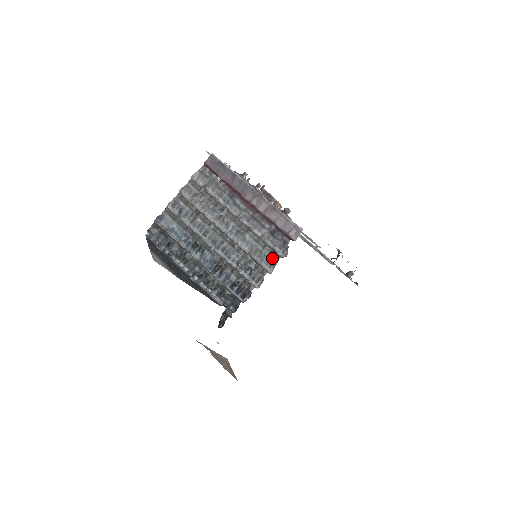
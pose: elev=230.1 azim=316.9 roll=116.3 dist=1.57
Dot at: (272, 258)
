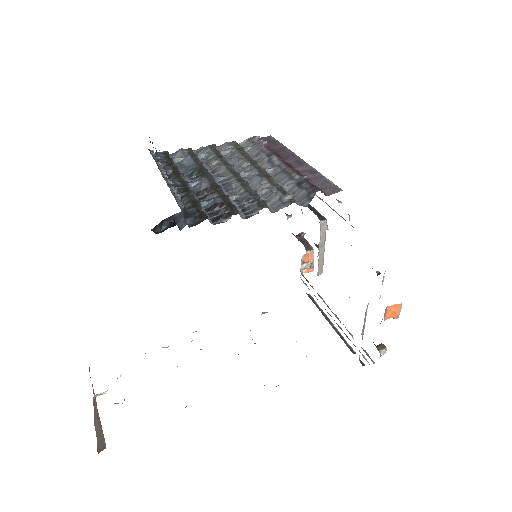
Dot at: (285, 199)
